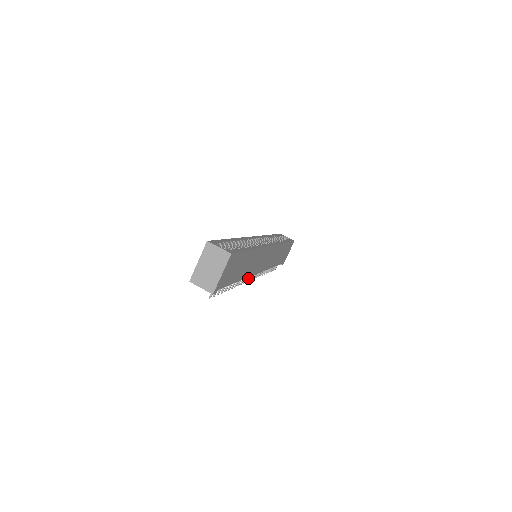
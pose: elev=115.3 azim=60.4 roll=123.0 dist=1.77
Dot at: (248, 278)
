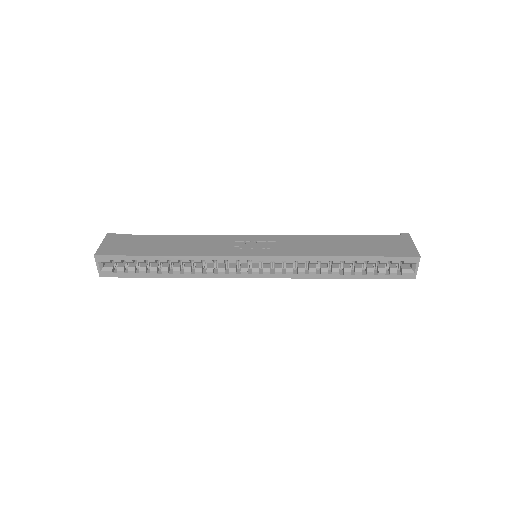
Dot at: occluded
